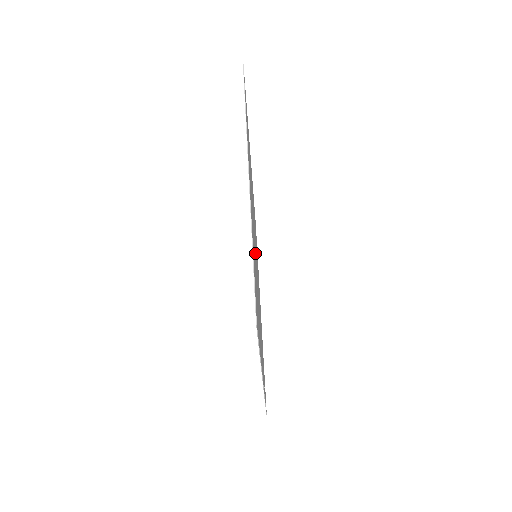
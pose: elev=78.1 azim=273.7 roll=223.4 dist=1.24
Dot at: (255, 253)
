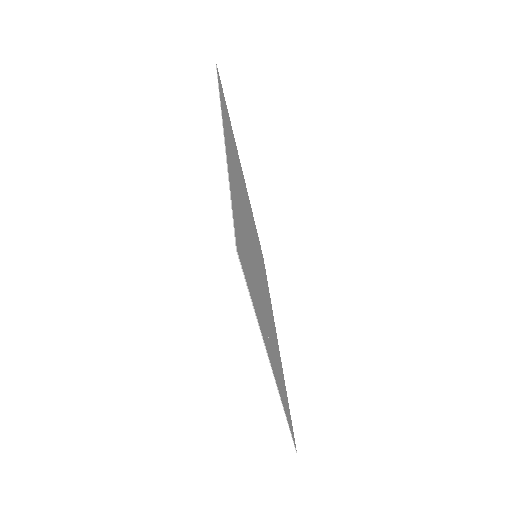
Dot at: (250, 240)
